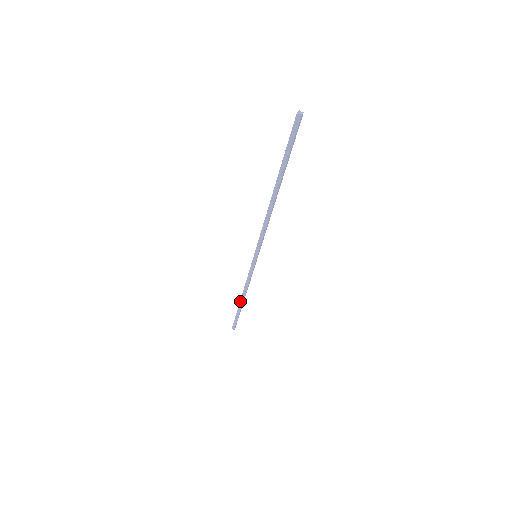
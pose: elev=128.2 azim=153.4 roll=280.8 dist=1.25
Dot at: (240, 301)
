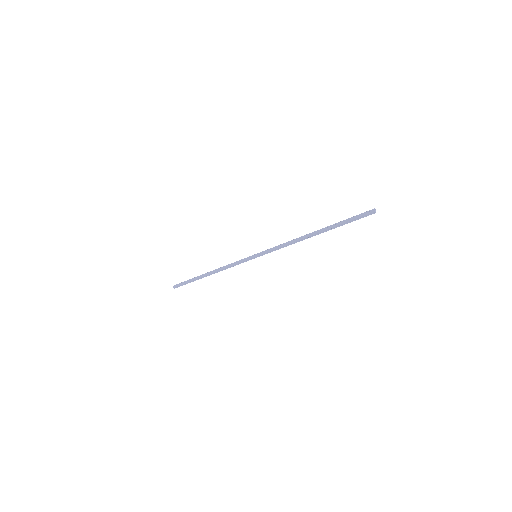
Dot at: (207, 275)
